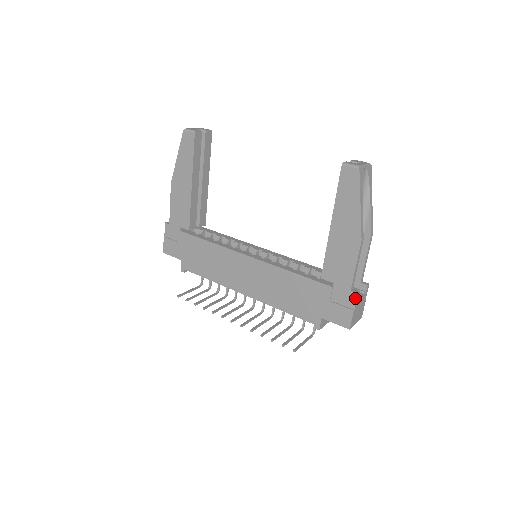
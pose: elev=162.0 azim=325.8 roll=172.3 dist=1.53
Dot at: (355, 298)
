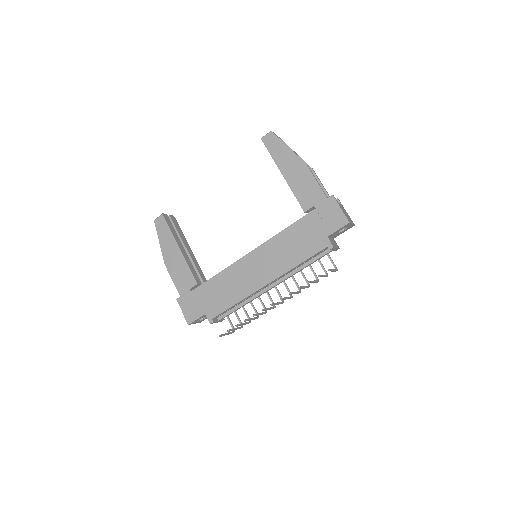
Dot at: (334, 200)
